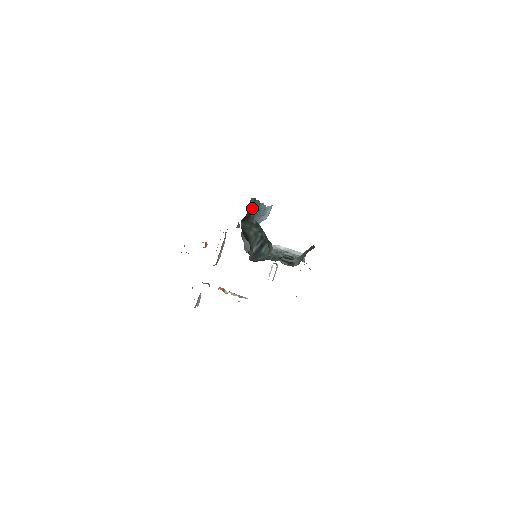
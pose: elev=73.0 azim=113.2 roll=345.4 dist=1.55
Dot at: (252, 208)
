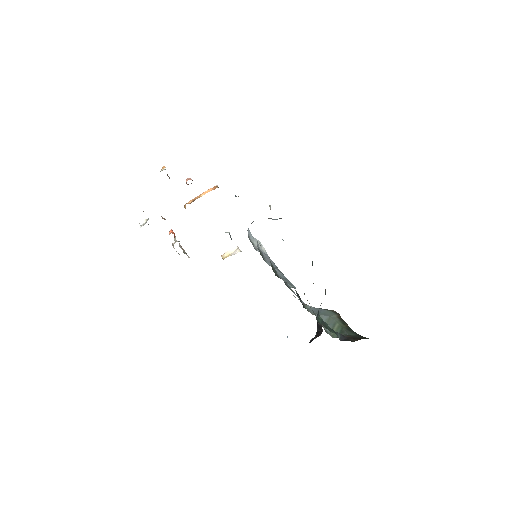
Dot at: occluded
